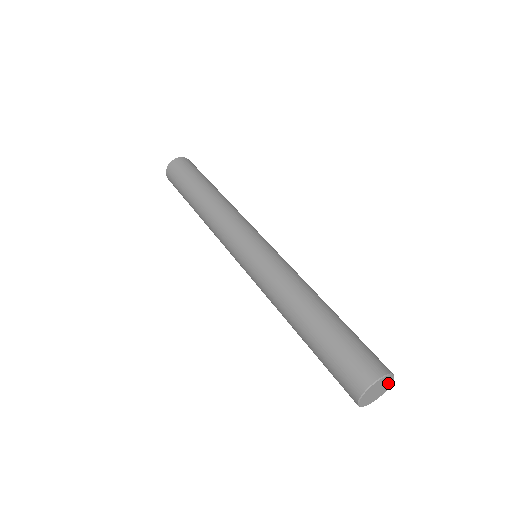
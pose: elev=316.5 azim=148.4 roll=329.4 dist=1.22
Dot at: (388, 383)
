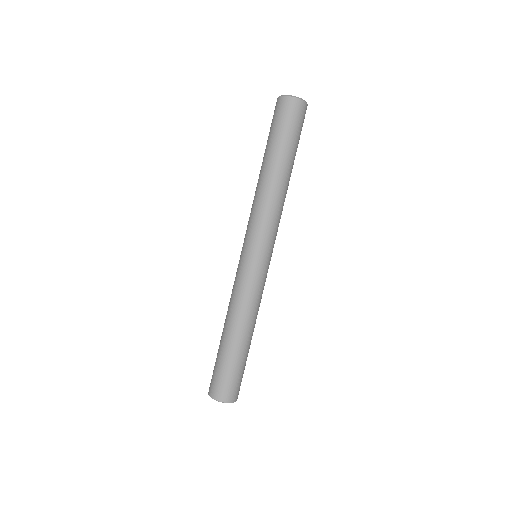
Dot at: occluded
